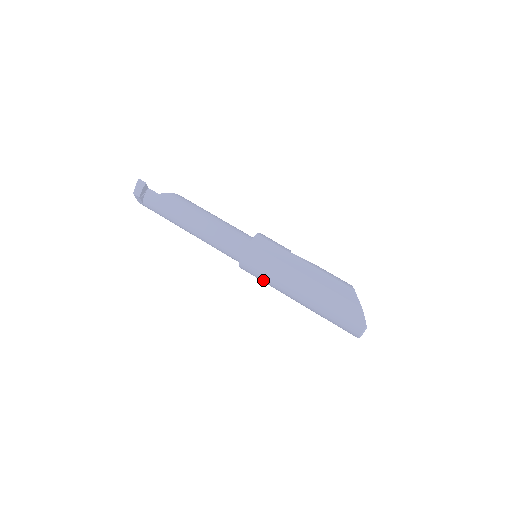
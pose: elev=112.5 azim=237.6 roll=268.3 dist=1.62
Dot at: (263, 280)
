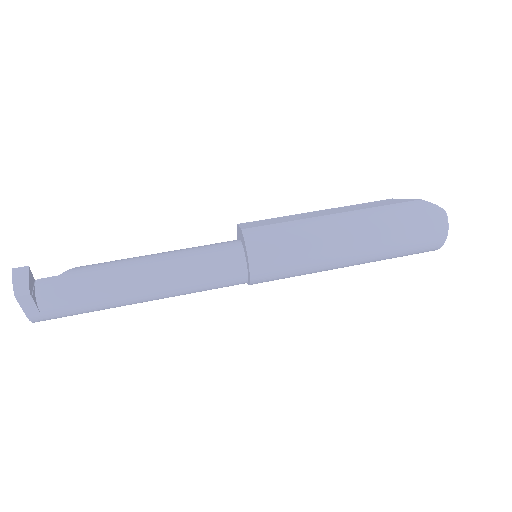
Dot at: (294, 265)
